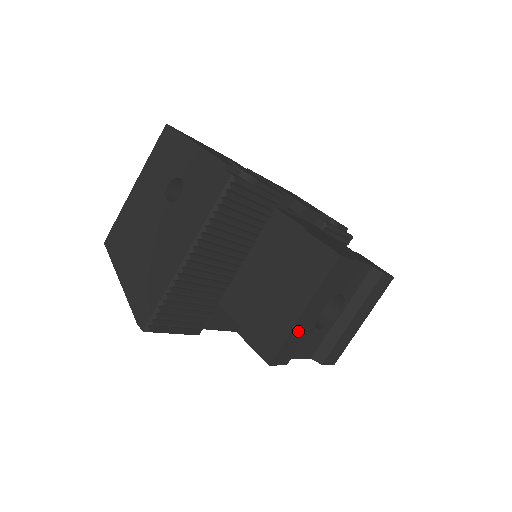
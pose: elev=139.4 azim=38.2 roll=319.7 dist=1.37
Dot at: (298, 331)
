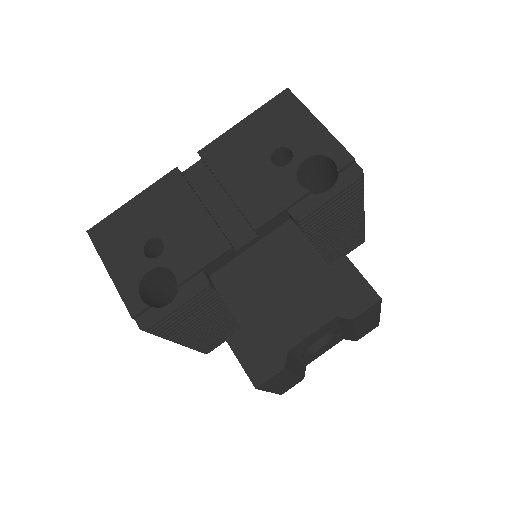
Dot at: (284, 386)
